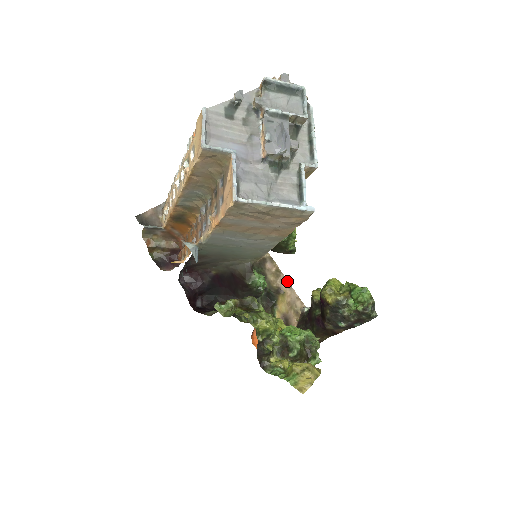
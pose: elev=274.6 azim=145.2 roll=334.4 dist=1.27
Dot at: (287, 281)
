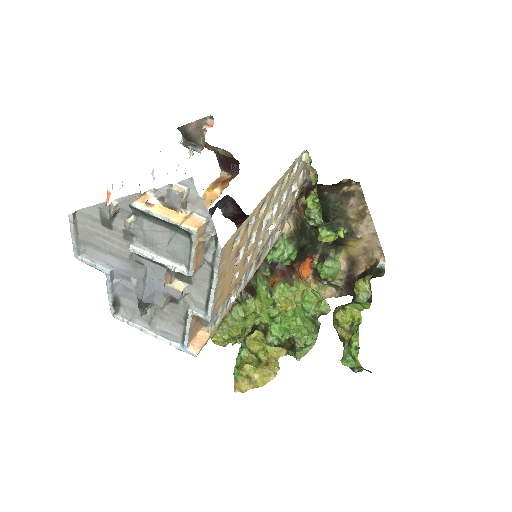
Dot at: (373, 226)
